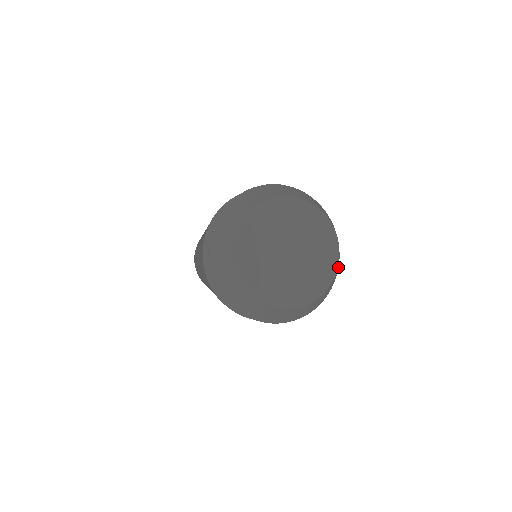
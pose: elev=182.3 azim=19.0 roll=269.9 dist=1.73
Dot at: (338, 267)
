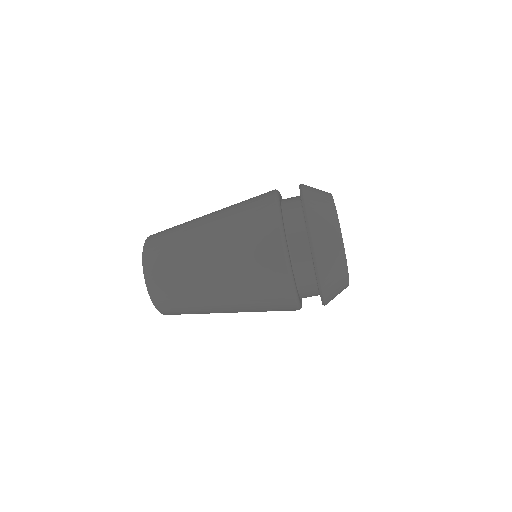
Dot at: (327, 300)
